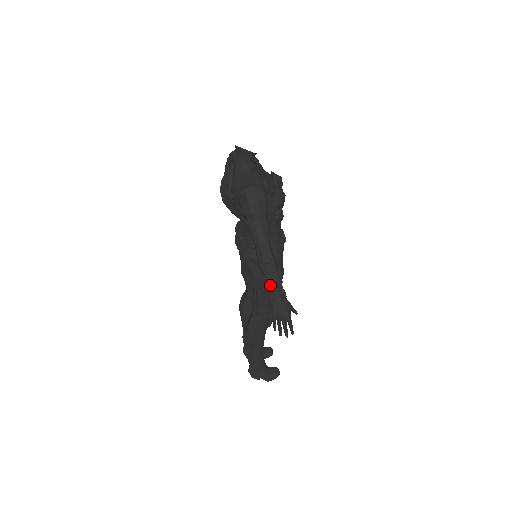
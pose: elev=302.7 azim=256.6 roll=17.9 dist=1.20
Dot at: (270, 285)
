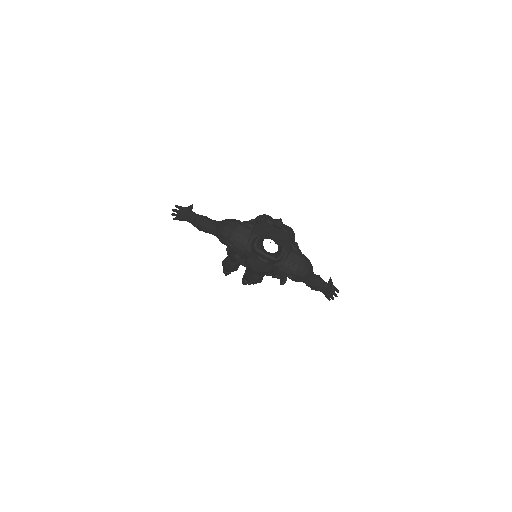
Dot at: (326, 292)
